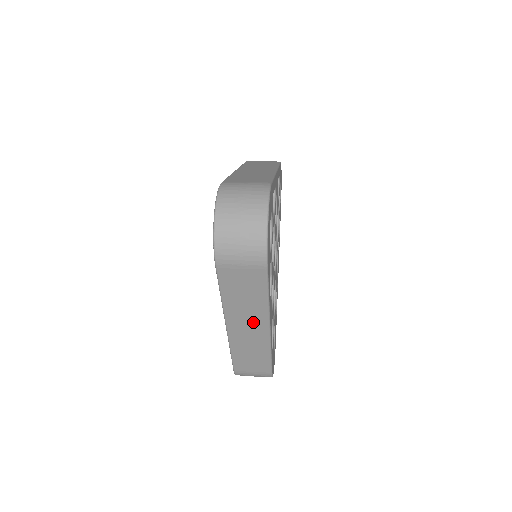
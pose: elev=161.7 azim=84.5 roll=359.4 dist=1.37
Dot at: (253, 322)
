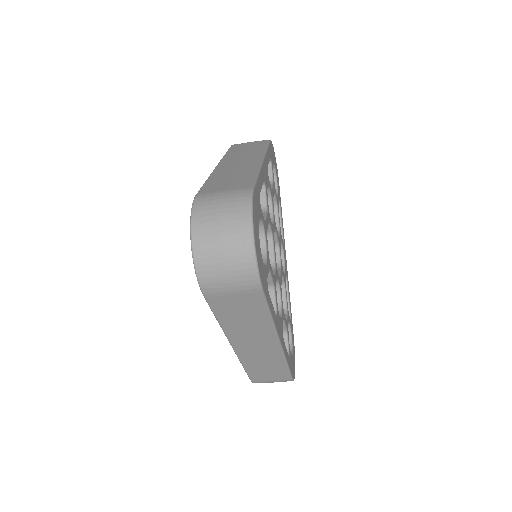
Dot at: (260, 339)
